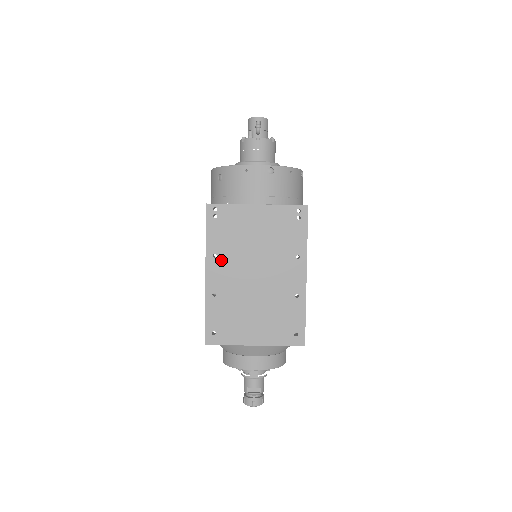
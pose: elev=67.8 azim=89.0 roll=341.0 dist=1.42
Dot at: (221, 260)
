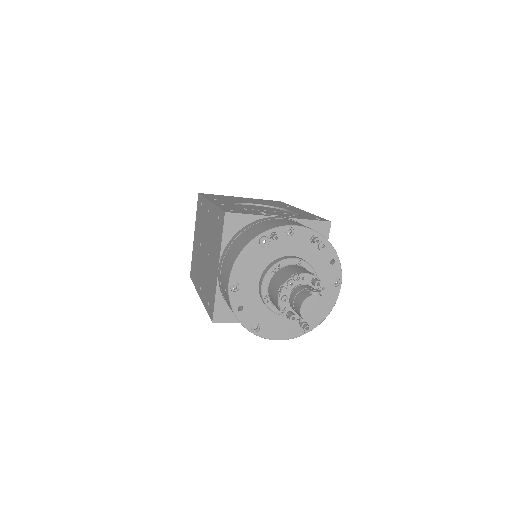
Dot at: occluded
